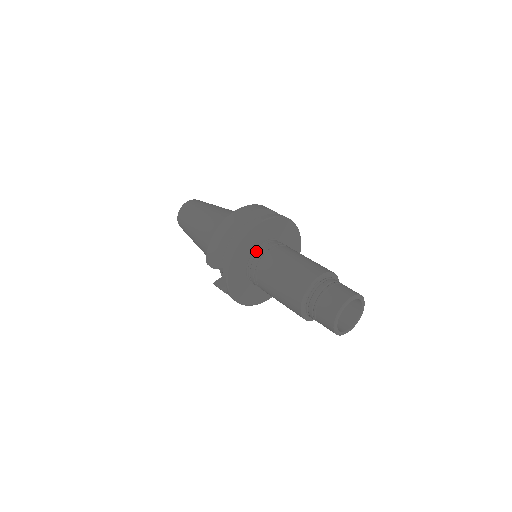
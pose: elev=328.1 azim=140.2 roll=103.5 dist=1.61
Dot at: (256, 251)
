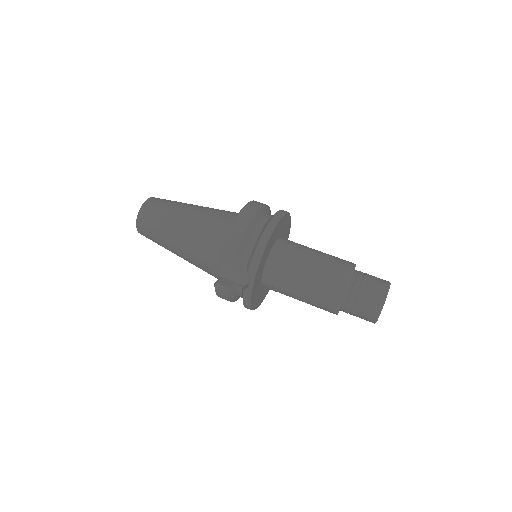
Dot at: (275, 245)
